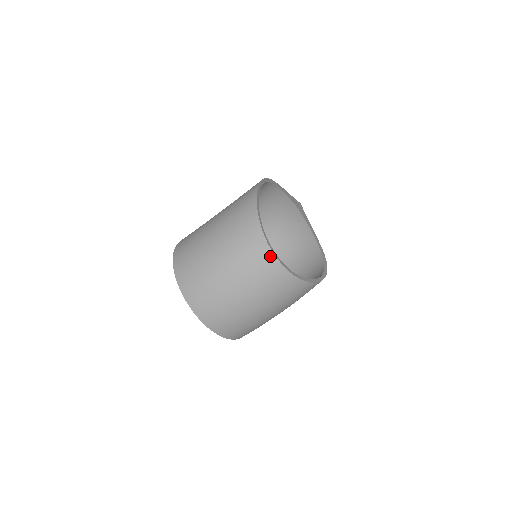
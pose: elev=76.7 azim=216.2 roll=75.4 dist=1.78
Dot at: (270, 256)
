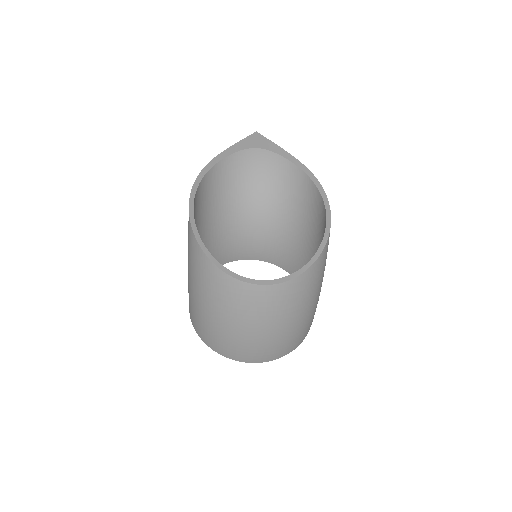
Dot at: (255, 289)
